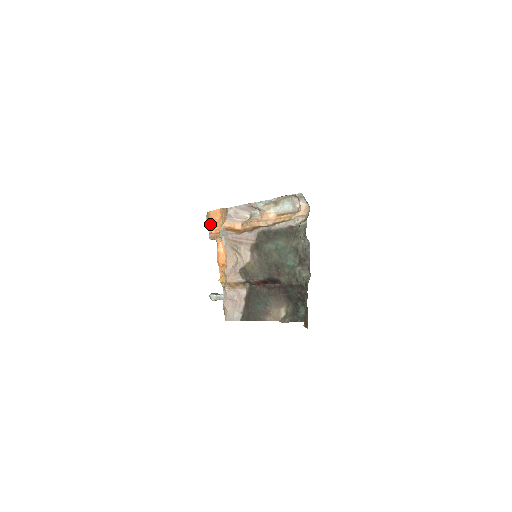
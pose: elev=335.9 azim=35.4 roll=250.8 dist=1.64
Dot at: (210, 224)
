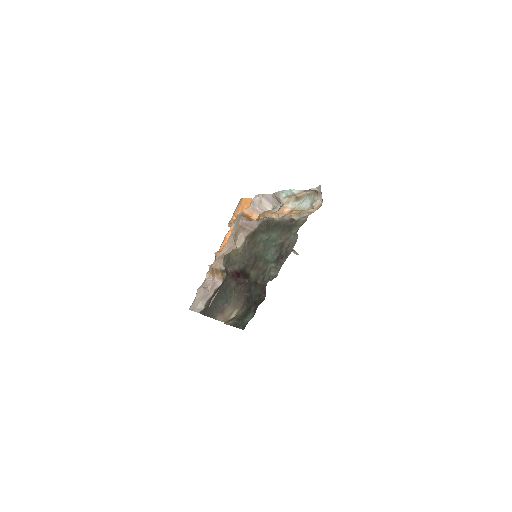
Dot at: (236, 210)
